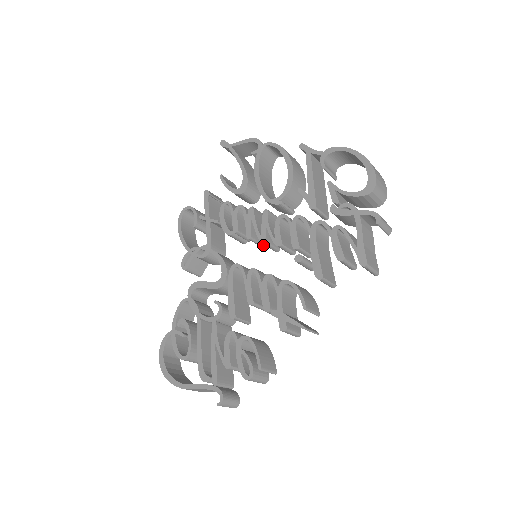
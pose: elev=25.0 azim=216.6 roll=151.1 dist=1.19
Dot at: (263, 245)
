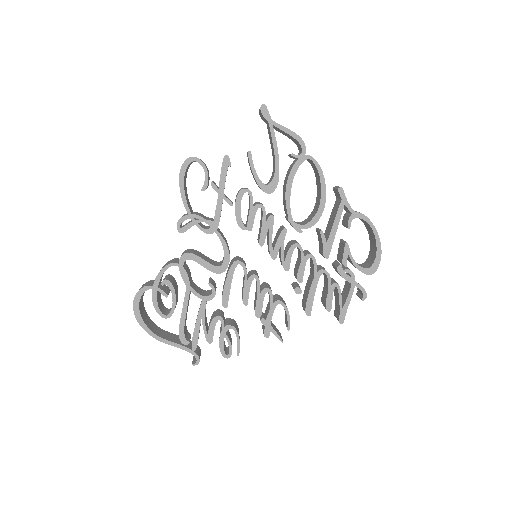
Dot at: occluded
